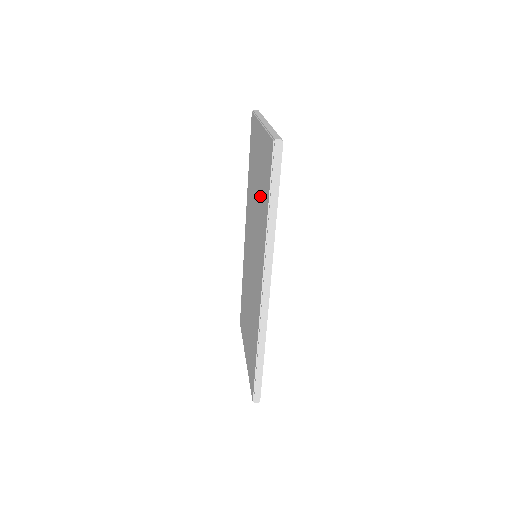
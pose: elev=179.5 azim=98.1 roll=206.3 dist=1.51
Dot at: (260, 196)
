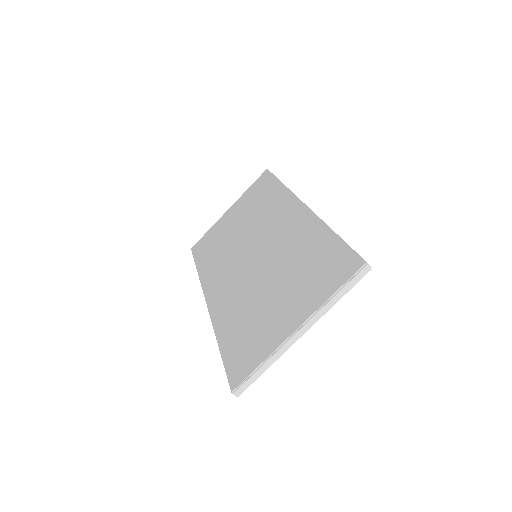
Dot at: (254, 210)
